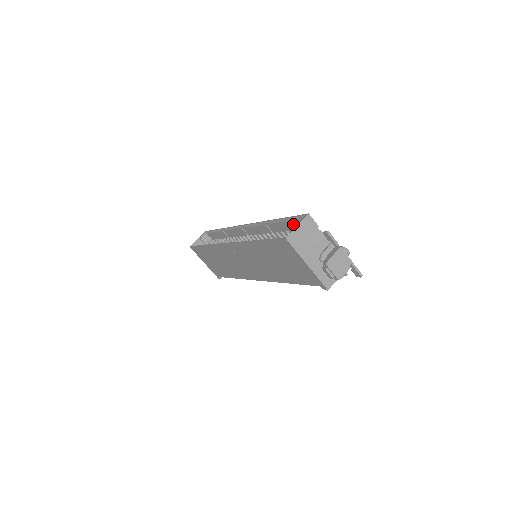
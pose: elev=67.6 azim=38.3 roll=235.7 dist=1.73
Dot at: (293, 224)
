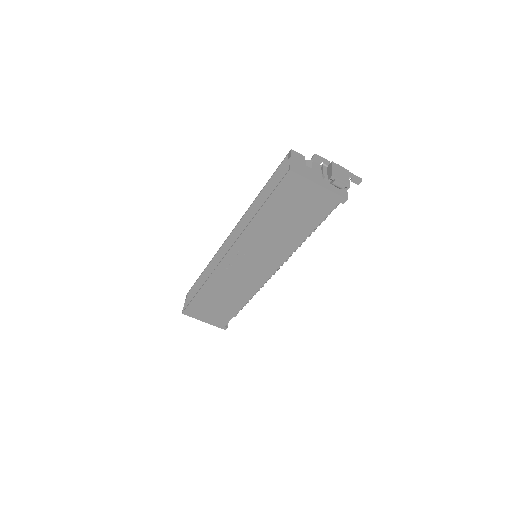
Dot at: (281, 176)
